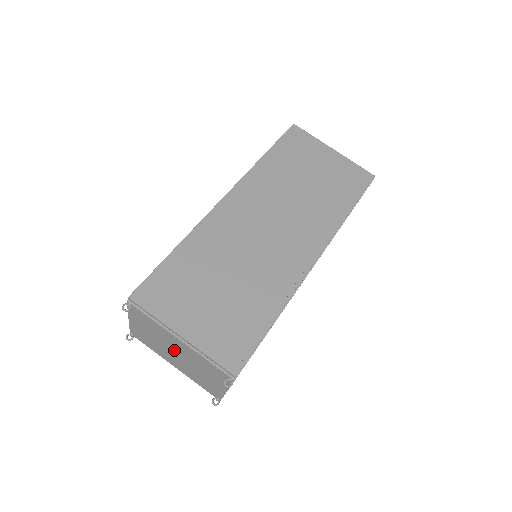
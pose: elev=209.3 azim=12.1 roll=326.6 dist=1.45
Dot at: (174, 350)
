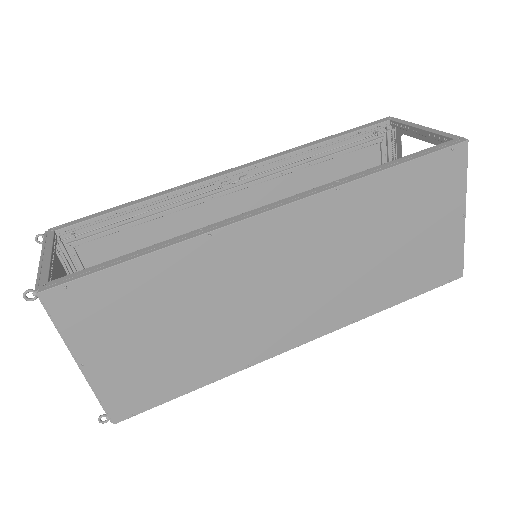
Dot at: occluded
